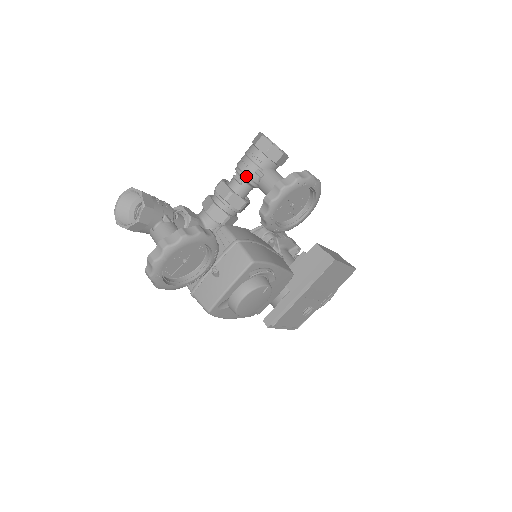
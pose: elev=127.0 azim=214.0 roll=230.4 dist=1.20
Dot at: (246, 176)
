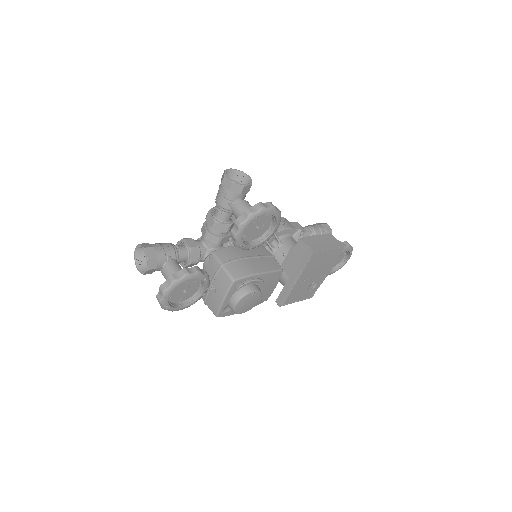
Dot at: (222, 208)
